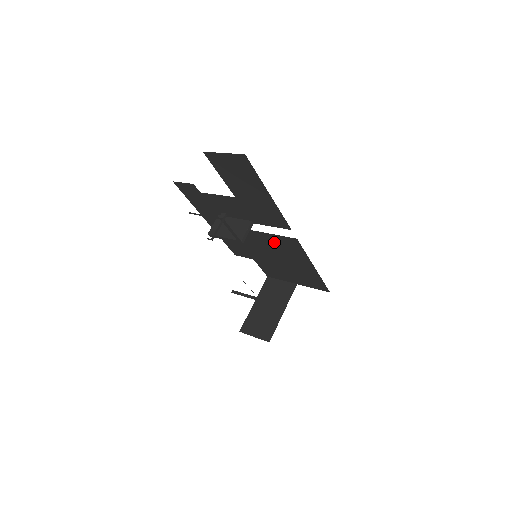
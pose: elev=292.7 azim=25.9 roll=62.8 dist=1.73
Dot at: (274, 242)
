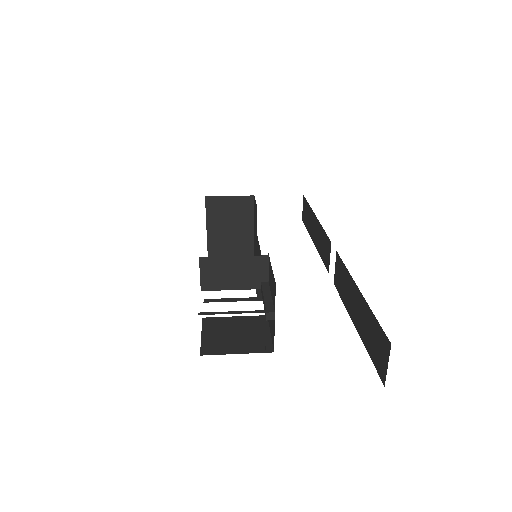
Dot at: occluded
